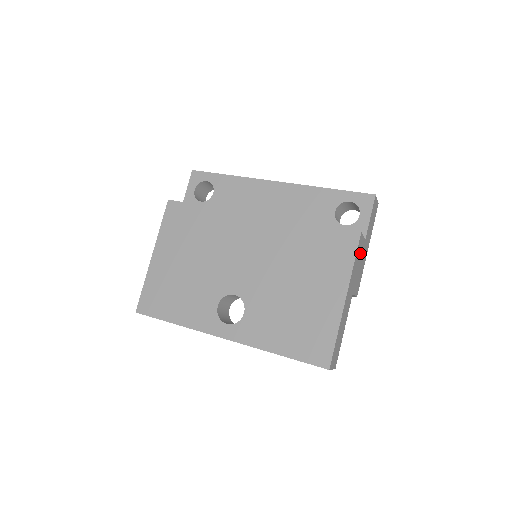
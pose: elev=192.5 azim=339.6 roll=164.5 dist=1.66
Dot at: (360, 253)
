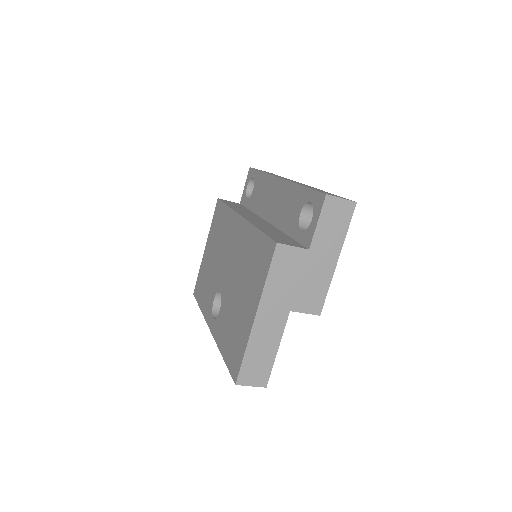
Dot at: (294, 265)
